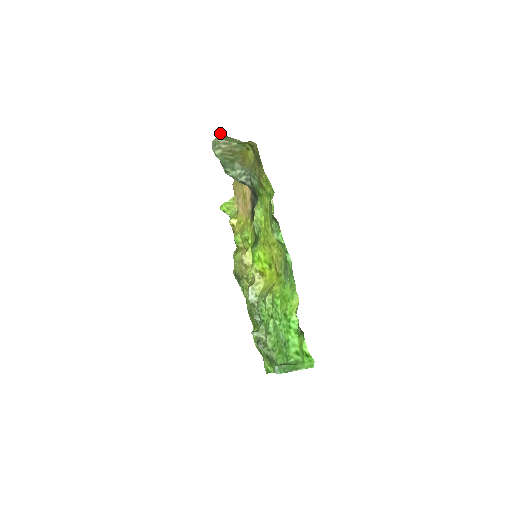
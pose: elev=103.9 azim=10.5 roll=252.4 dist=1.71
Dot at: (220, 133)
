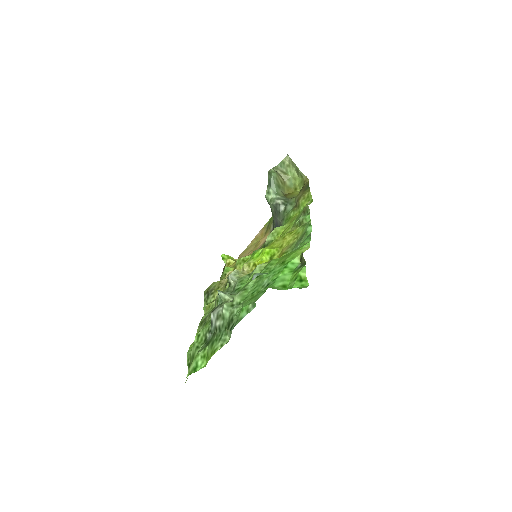
Dot at: (286, 158)
